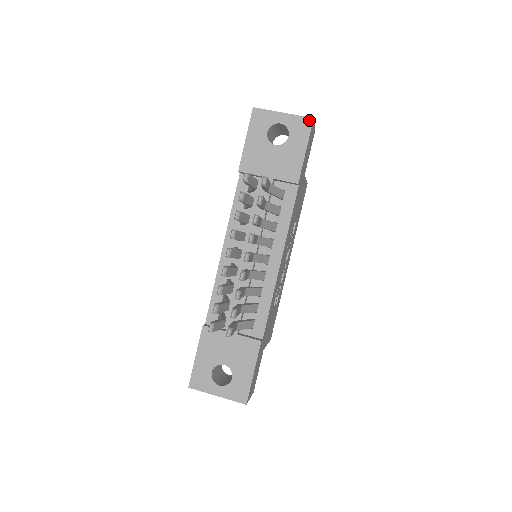
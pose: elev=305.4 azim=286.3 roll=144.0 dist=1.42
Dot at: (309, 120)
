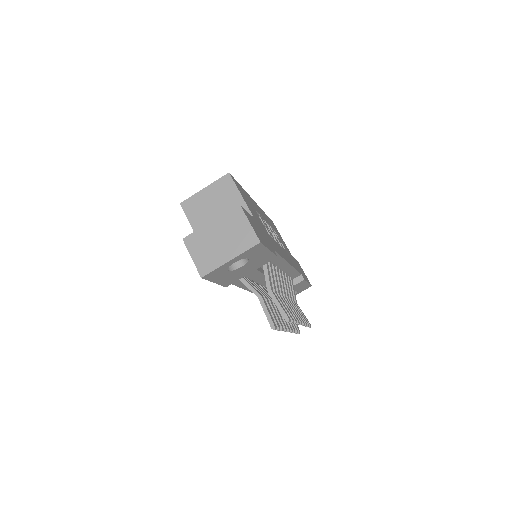
Dot at: (257, 246)
